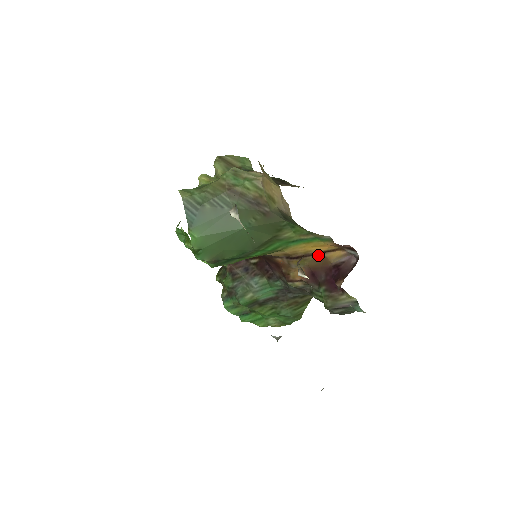
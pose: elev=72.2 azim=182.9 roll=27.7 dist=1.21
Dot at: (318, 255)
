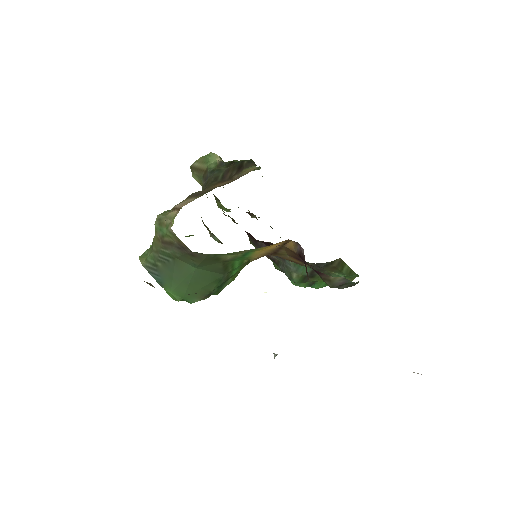
Dot at: (283, 248)
